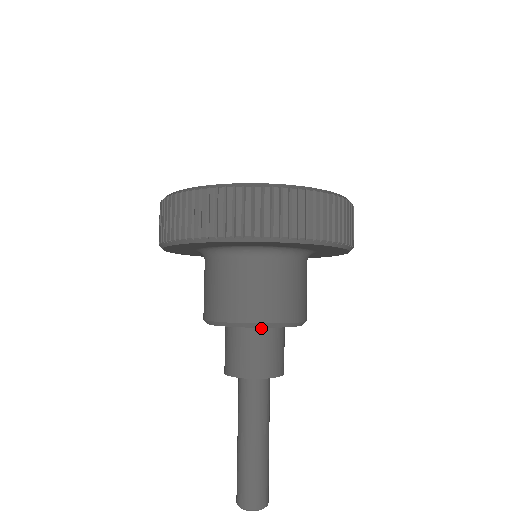
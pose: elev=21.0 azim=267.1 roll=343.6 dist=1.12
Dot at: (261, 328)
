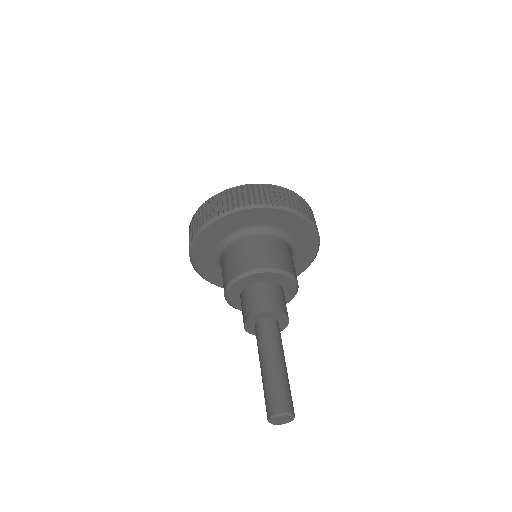
Dot at: (262, 282)
